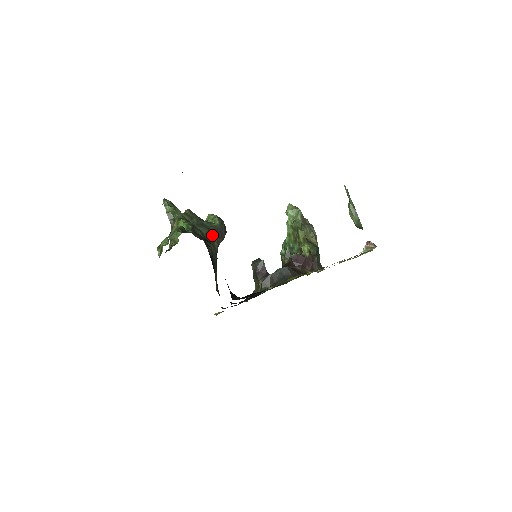
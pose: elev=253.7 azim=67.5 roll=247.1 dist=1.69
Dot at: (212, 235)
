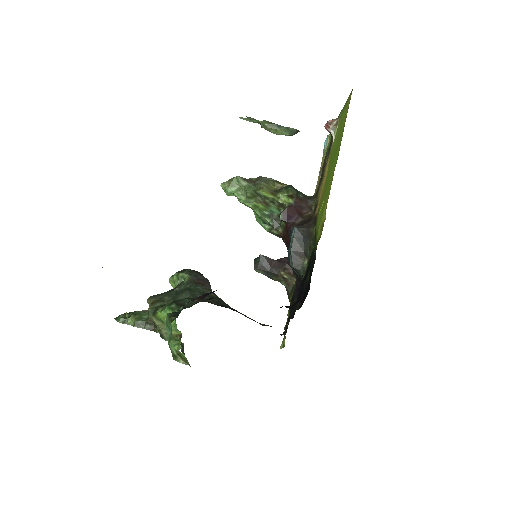
Dot at: (197, 290)
